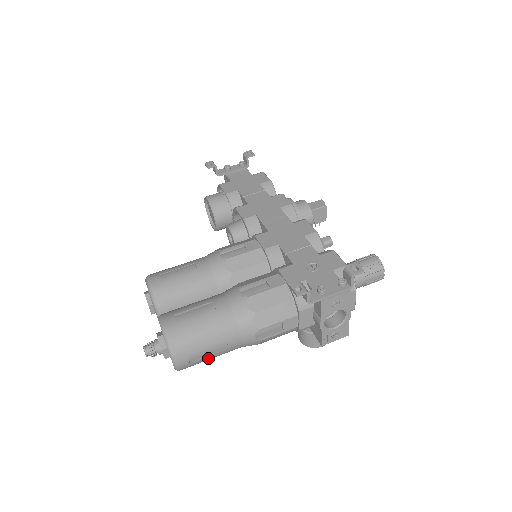
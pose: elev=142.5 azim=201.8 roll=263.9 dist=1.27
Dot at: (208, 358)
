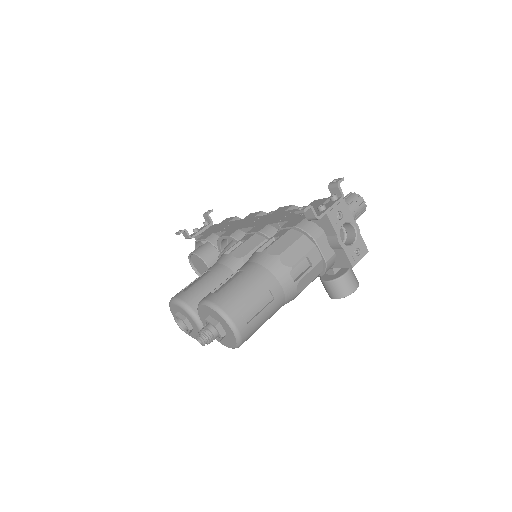
Dot at: (261, 316)
